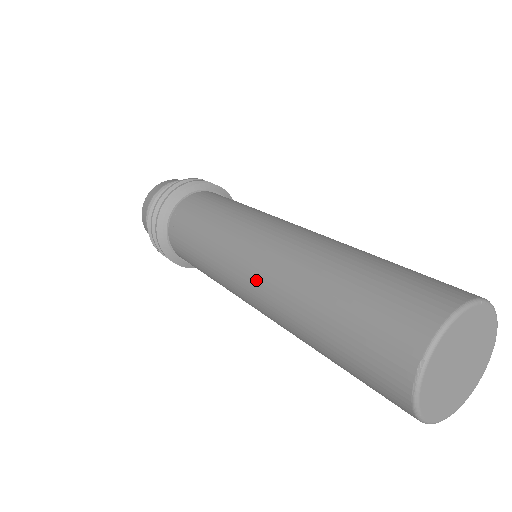
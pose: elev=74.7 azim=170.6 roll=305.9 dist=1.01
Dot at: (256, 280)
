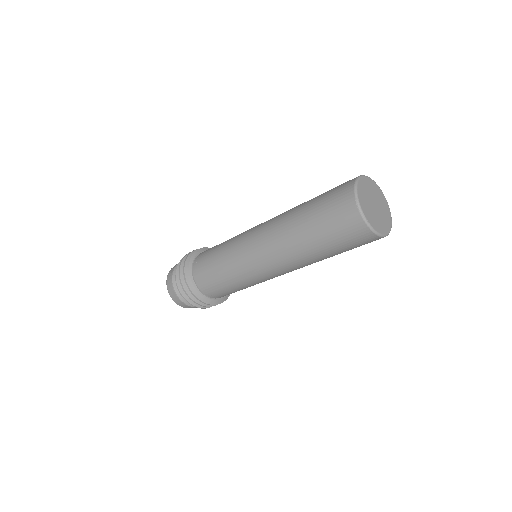
Dot at: (265, 244)
